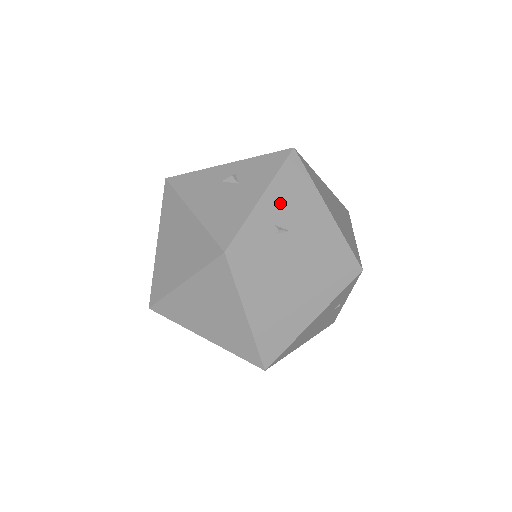
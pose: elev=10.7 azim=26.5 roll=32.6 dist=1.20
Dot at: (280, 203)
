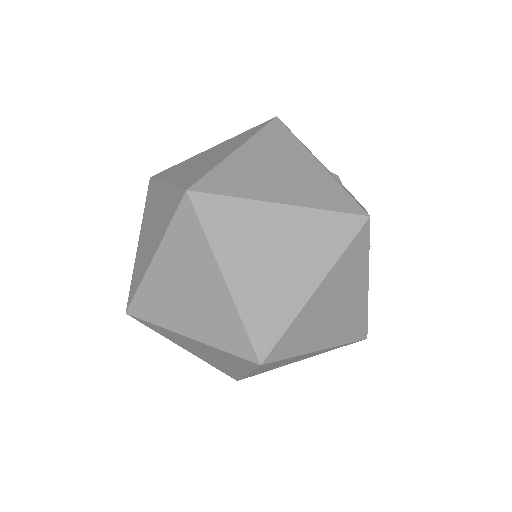
Dot at: occluded
